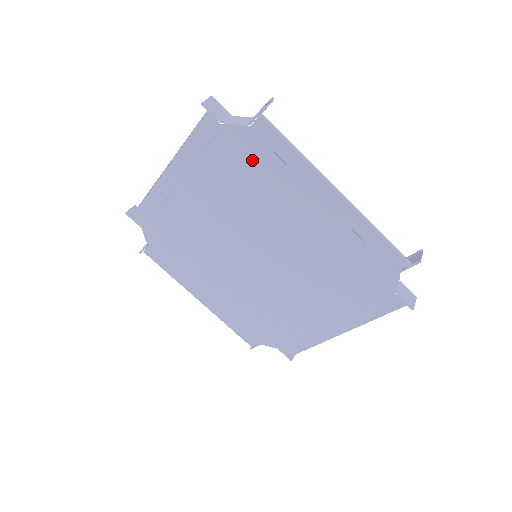
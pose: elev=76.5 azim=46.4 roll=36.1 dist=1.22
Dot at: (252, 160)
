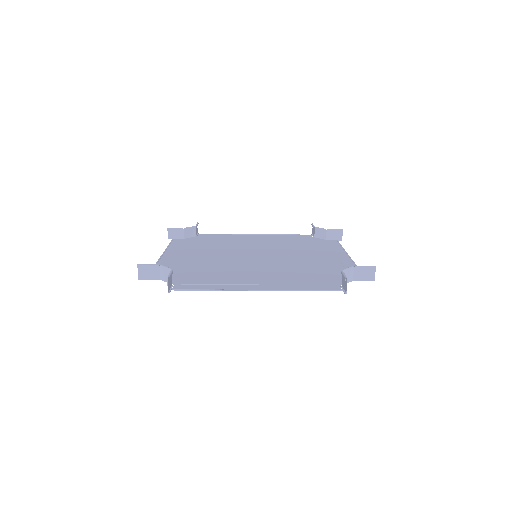
Dot at: (195, 278)
